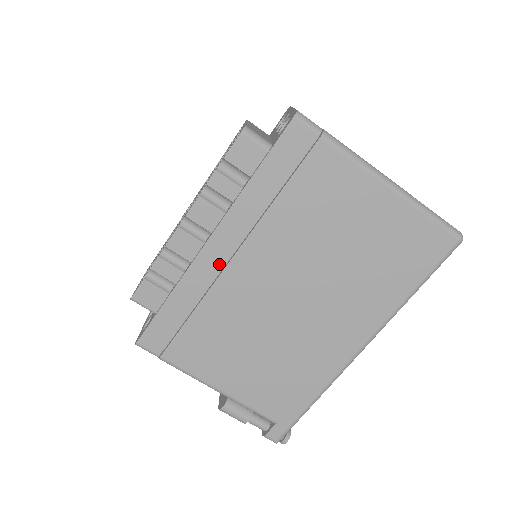
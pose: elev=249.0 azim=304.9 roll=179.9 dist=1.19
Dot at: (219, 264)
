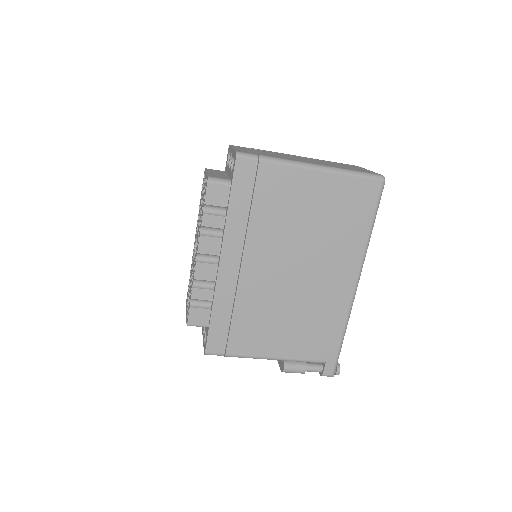
Dot at: (234, 273)
